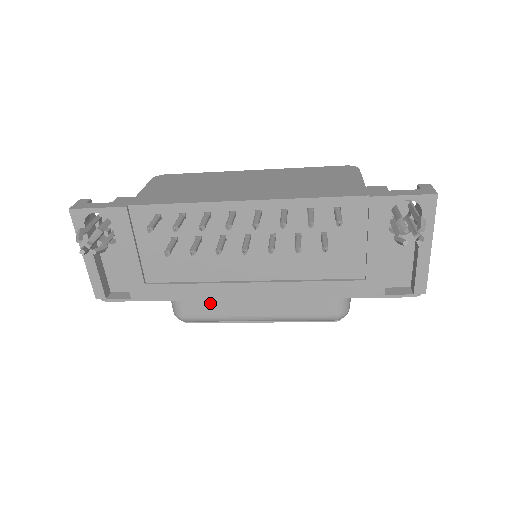
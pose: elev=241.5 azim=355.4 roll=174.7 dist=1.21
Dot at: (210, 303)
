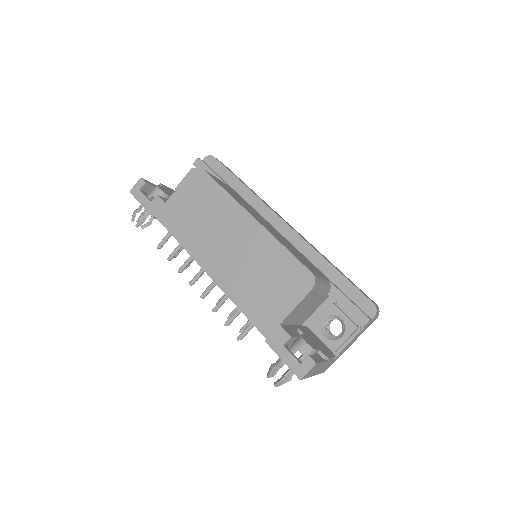
Dot at: occluded
